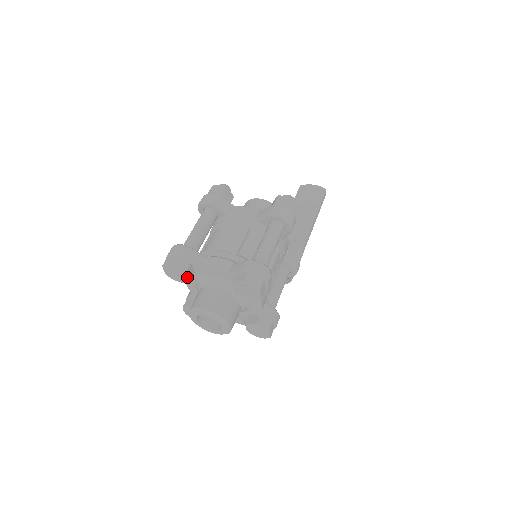
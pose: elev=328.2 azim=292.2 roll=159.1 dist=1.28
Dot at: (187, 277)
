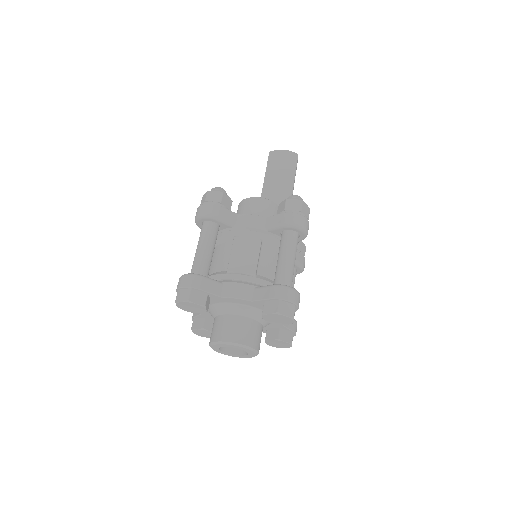
Dot at: (205, 310)
